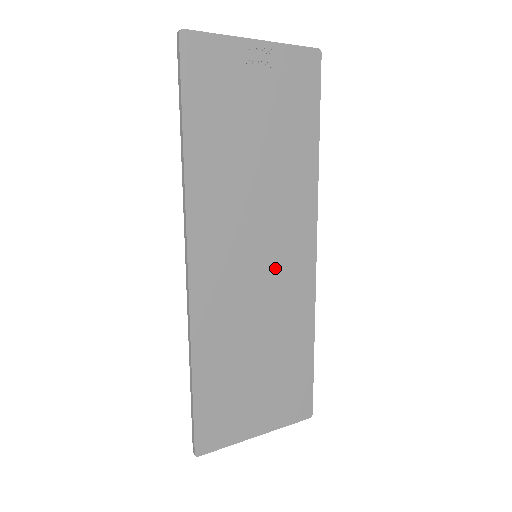
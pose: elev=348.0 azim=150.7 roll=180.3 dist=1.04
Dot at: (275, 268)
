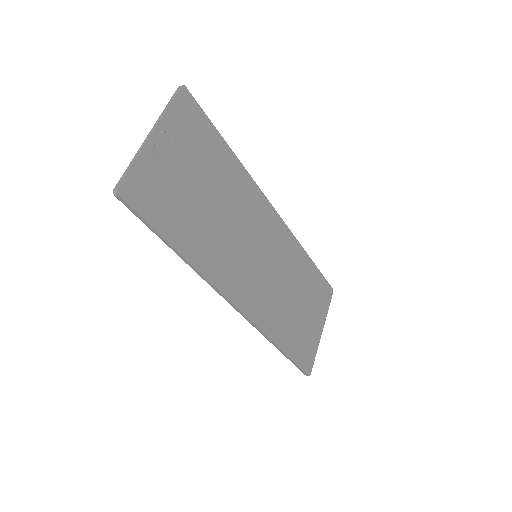
Dot at: (268, 249)
